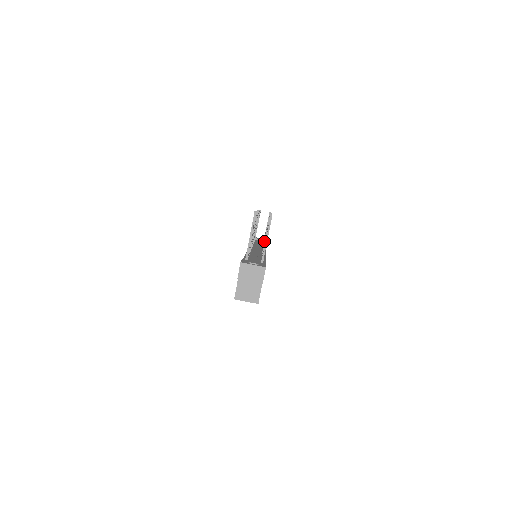
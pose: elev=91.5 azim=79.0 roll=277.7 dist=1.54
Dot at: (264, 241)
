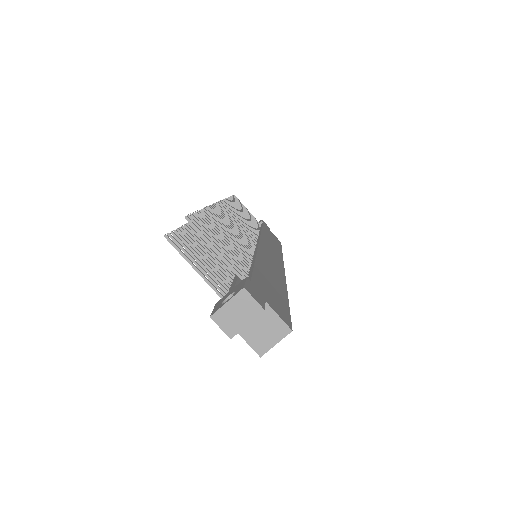
Dot at: occluded
